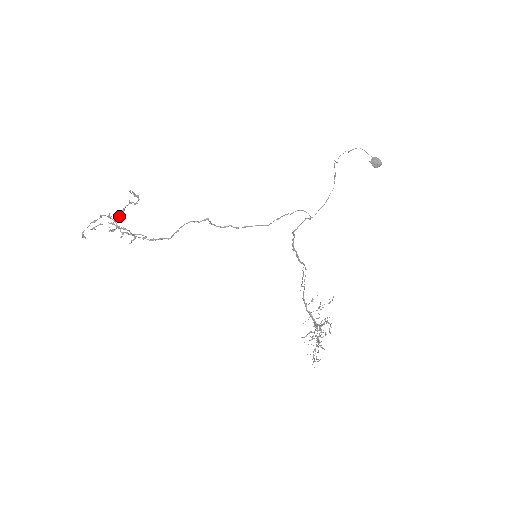
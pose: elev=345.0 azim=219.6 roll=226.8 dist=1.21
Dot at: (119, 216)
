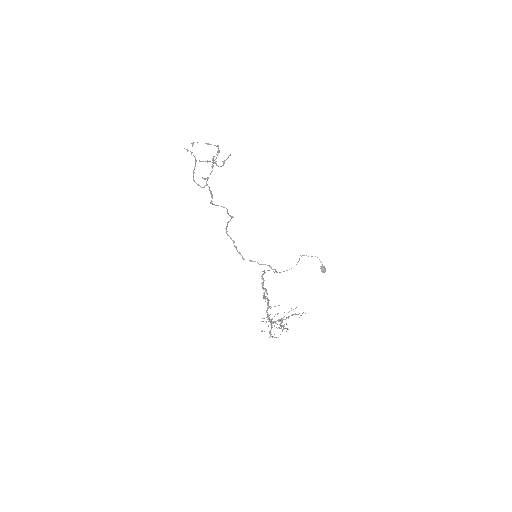
Dot at: (203, 161)
